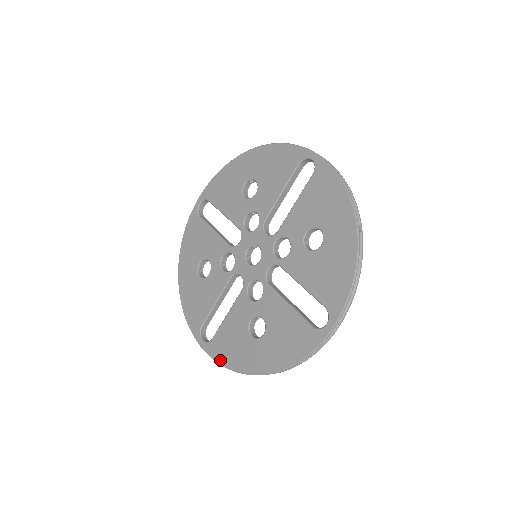
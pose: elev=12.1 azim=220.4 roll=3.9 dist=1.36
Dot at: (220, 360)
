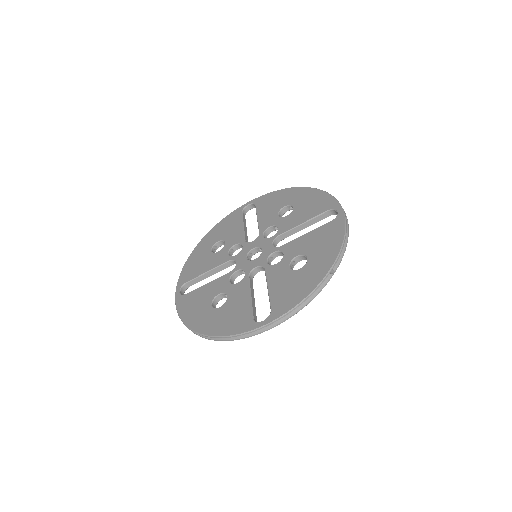
Dot at: (292, 305)
